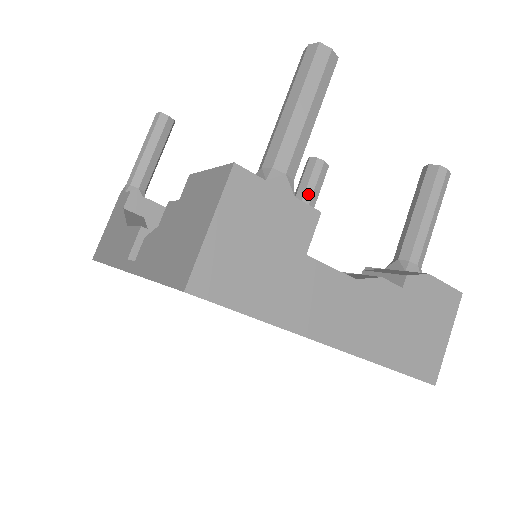
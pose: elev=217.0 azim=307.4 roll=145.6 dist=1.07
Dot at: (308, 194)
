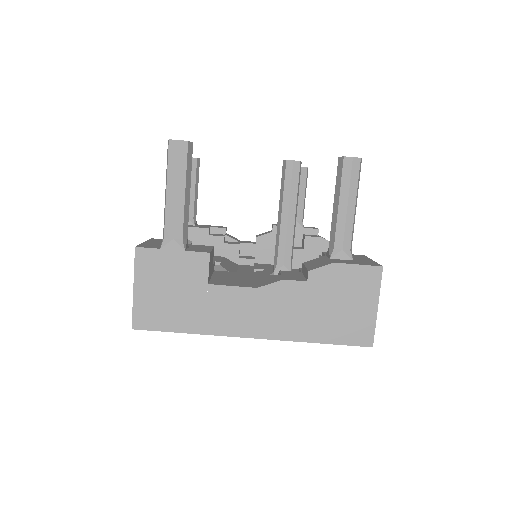
Dot at: (286, 193)
